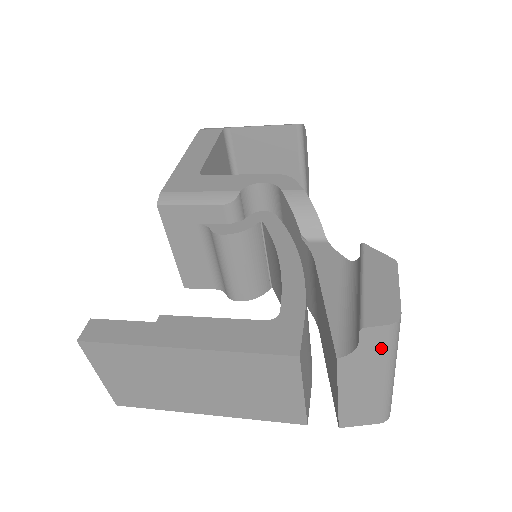
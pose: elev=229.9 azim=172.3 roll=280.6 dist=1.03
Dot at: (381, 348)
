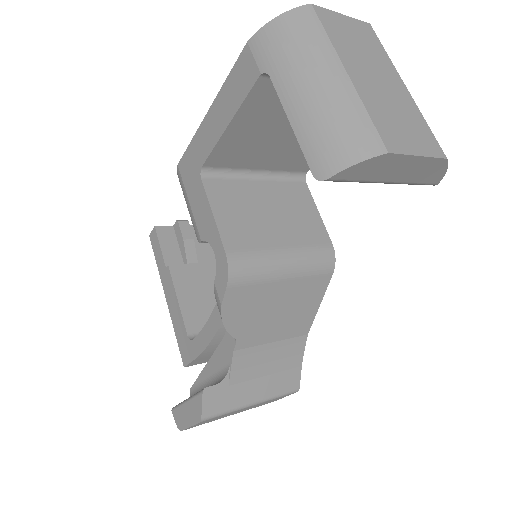
Dot at: occluded
